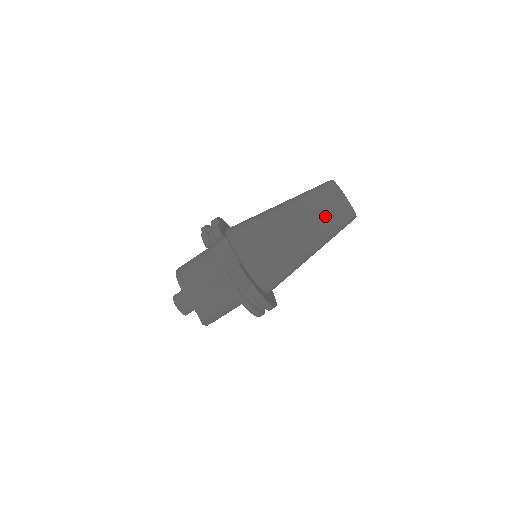
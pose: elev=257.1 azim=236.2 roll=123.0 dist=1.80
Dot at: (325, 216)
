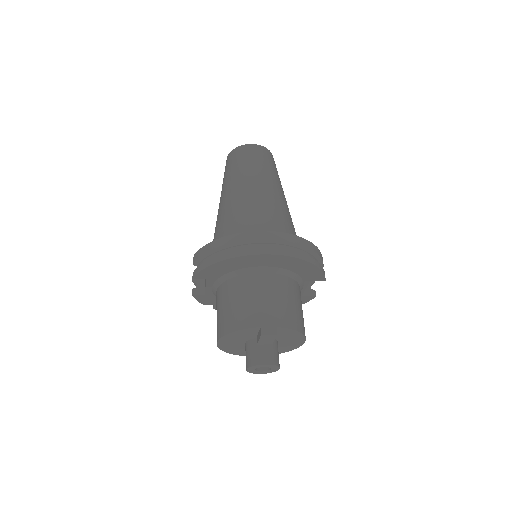
Dot at: (229, 172)
